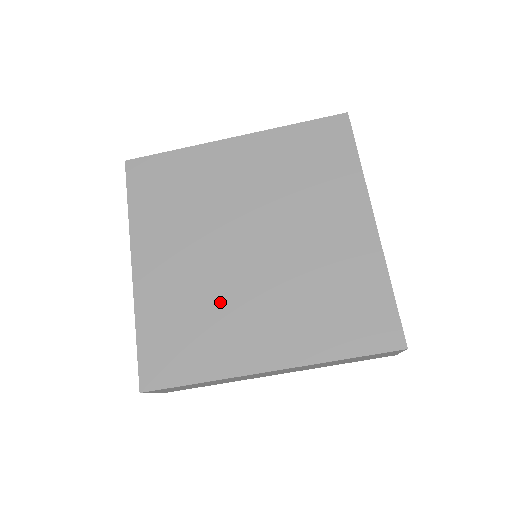
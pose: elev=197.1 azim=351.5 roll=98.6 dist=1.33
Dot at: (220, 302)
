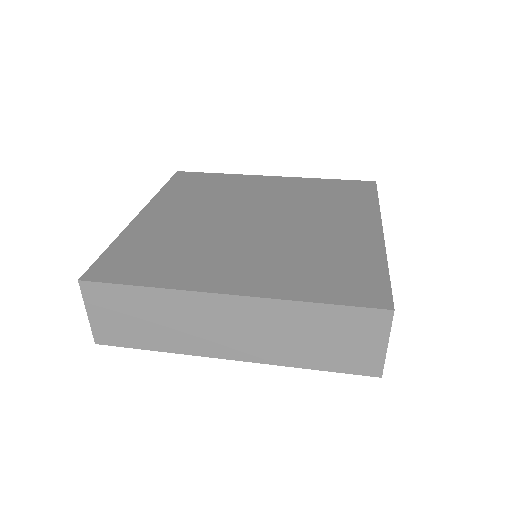
Dot at: (205, 244)
